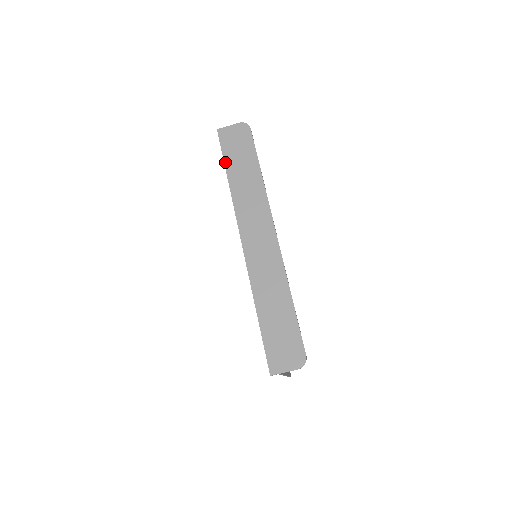
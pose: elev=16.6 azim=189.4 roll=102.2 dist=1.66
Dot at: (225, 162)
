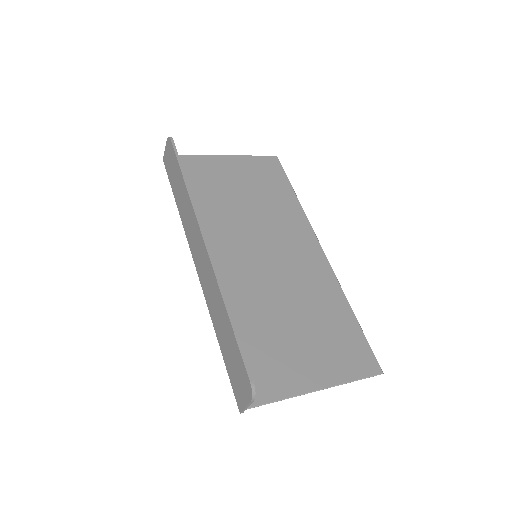
Dot at: (172, 189)
